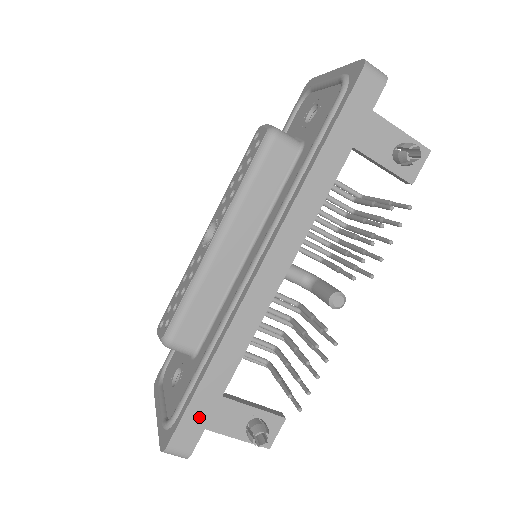
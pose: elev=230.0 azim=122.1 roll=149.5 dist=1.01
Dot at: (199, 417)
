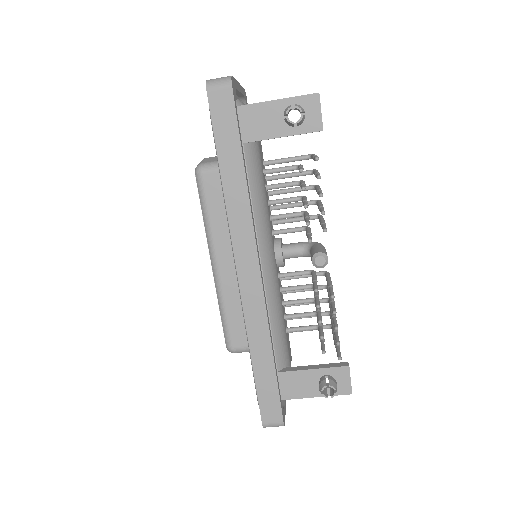
Dot at: (270, 395)
